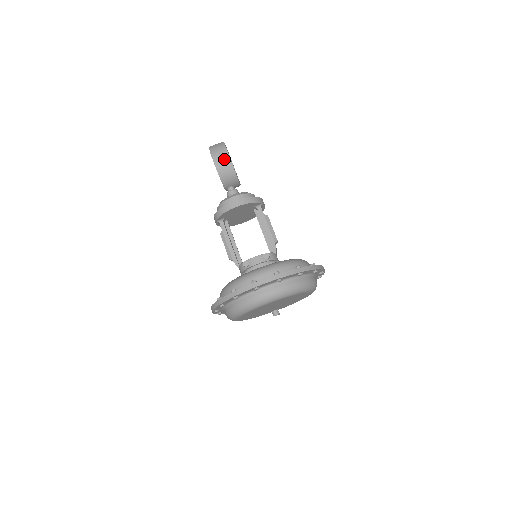
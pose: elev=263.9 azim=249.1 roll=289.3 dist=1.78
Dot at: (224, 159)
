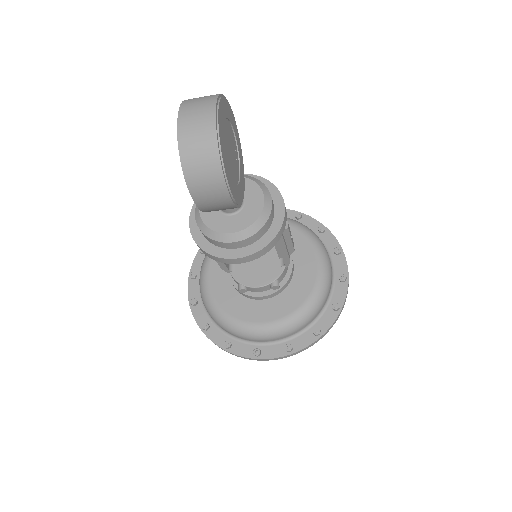
Dot at: (221, 205)
